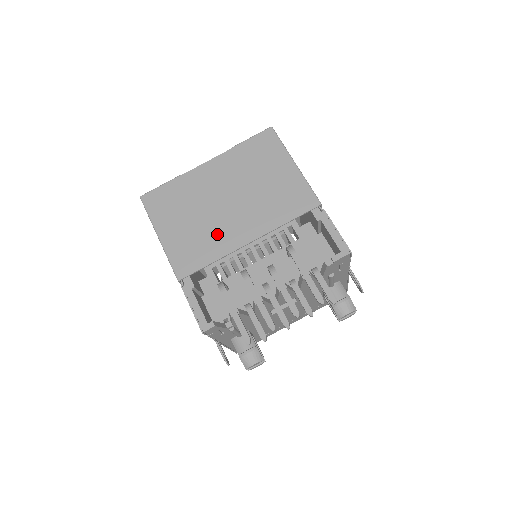
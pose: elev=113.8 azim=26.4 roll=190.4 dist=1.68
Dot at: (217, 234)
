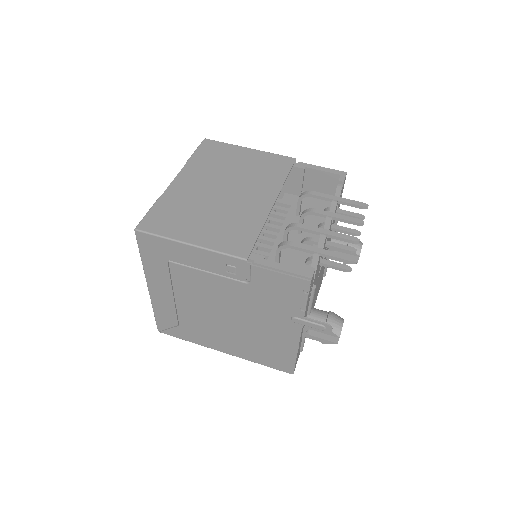
Dot at: (241, 212)
